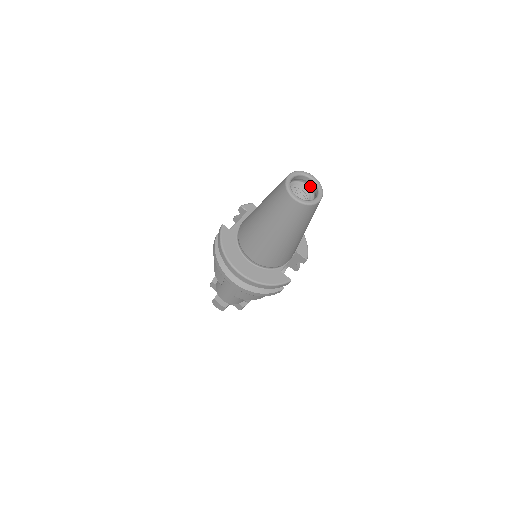
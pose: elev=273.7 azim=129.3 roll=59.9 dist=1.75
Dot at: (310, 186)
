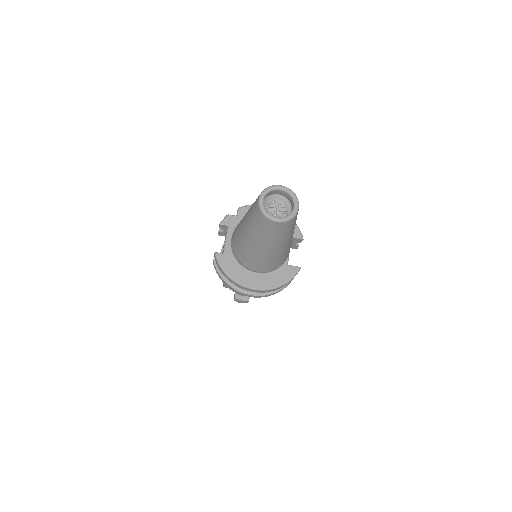
Dot at: (281, 194)
